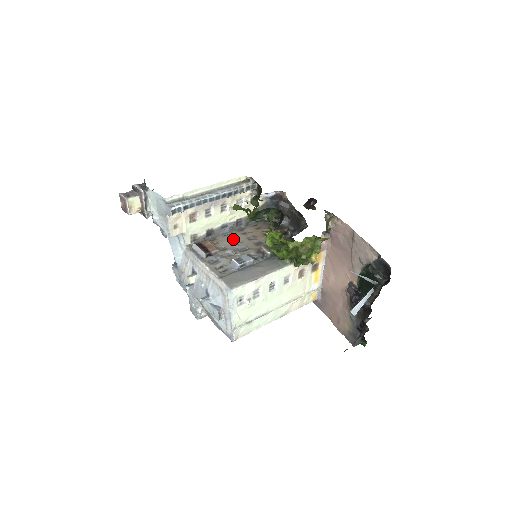
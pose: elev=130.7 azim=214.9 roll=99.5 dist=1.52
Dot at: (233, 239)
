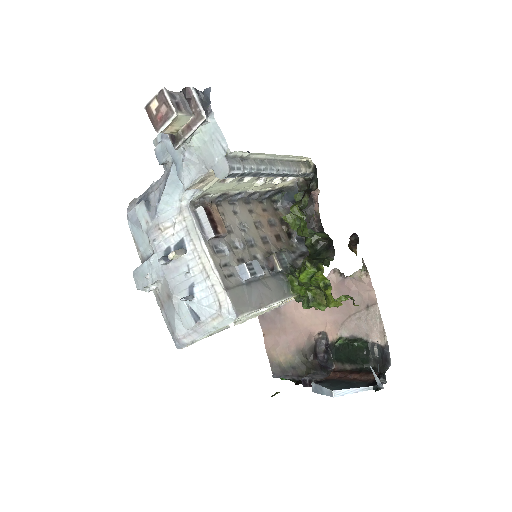
Dot at: (239, 216)
